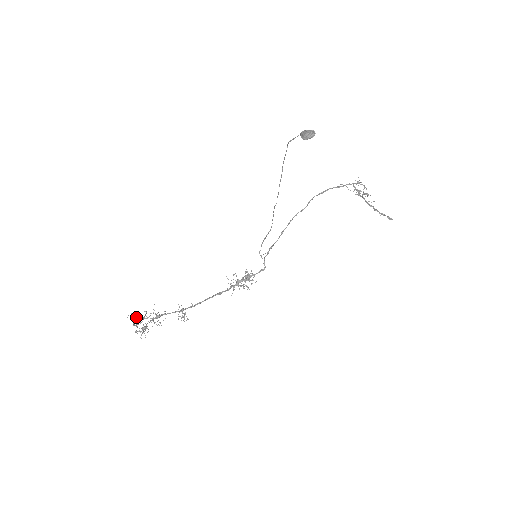
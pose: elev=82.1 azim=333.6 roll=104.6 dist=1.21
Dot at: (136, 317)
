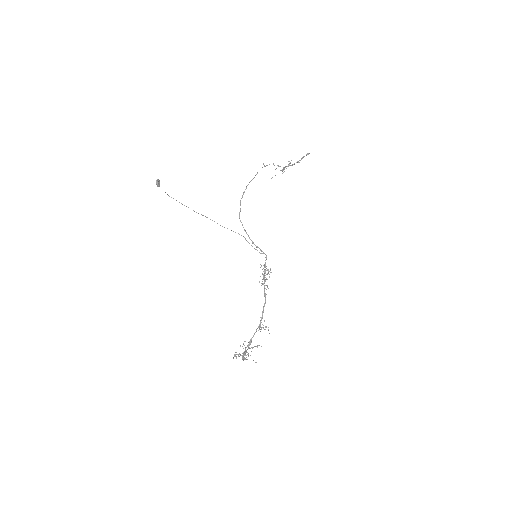
Dot at: (238, 354)
